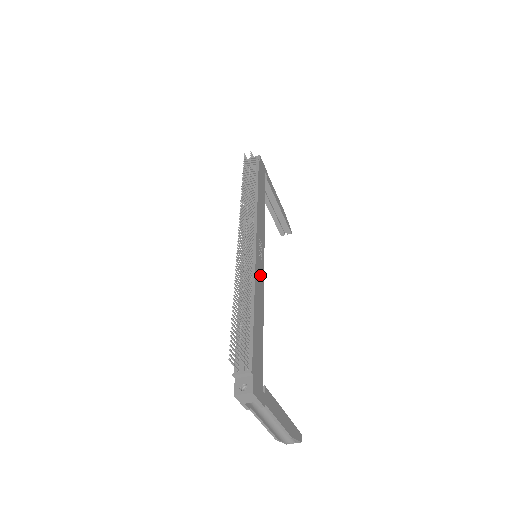
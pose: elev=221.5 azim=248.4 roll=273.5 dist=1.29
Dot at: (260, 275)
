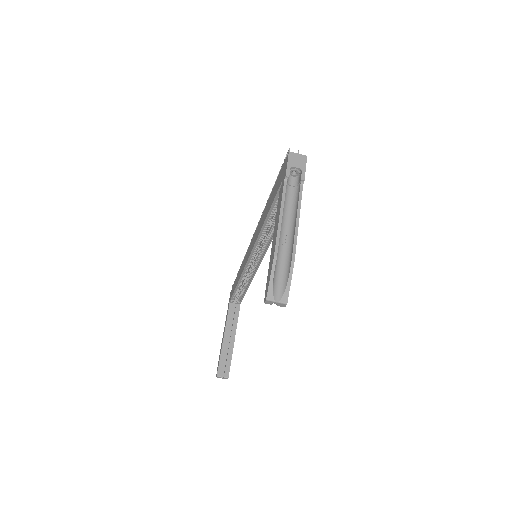
Dot at: occluded
